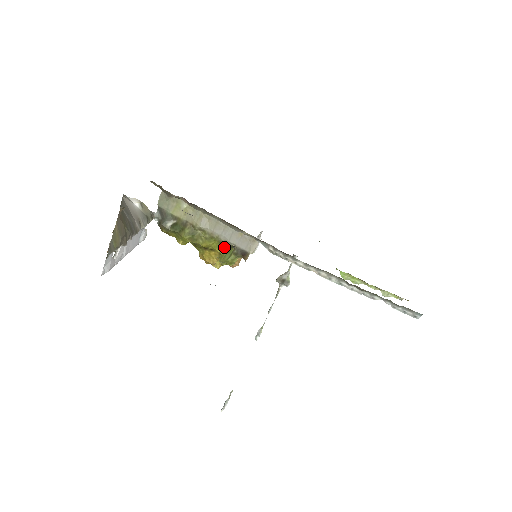
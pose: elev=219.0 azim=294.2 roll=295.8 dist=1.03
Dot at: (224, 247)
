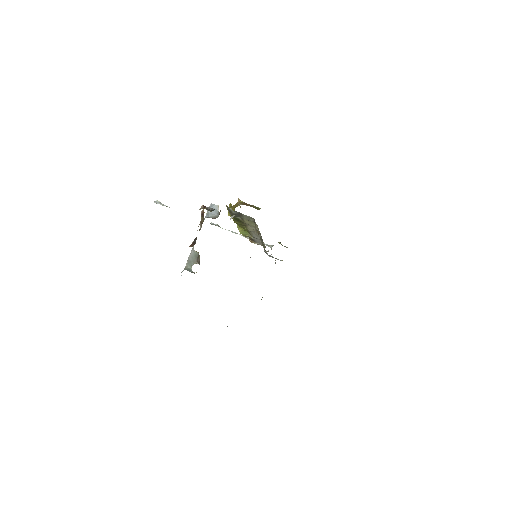
Dot at: occluded
